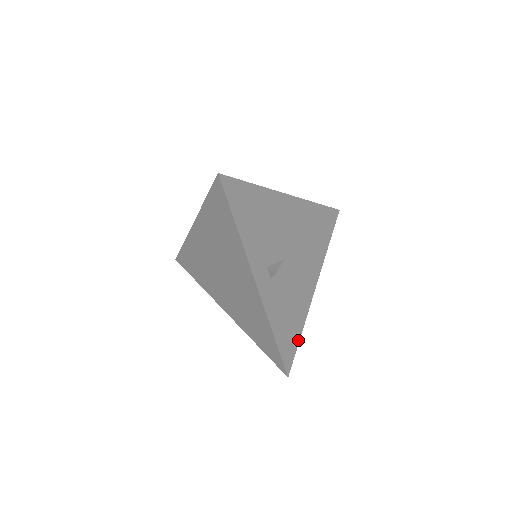
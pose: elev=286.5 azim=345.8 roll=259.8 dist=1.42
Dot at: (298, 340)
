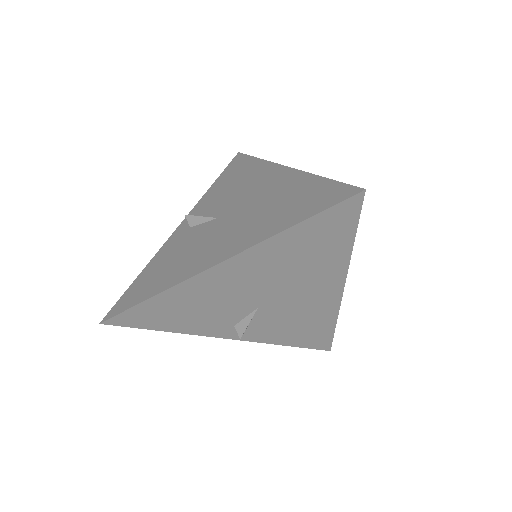
Dot at: (332, 332)
